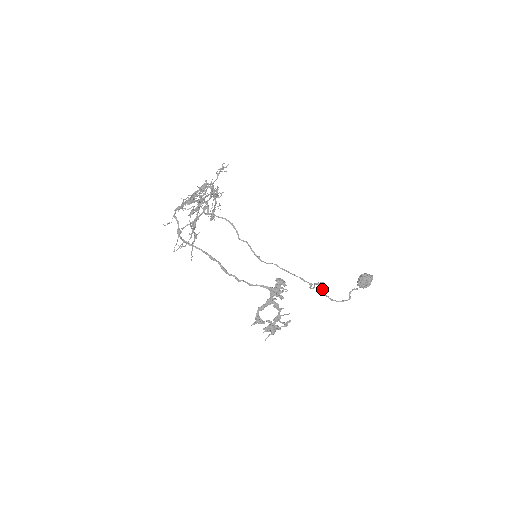
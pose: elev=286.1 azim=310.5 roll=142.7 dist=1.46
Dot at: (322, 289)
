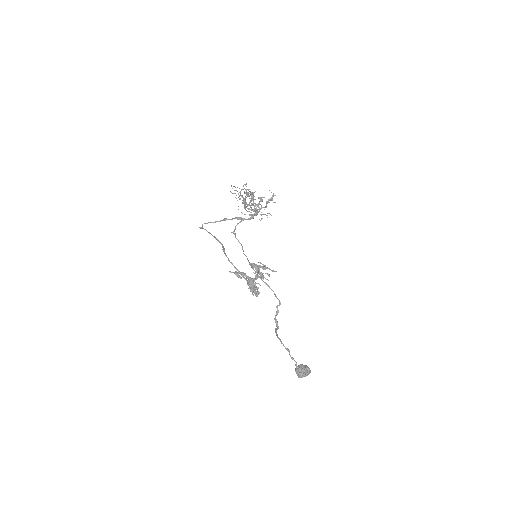
Dot at: (275, 331)
